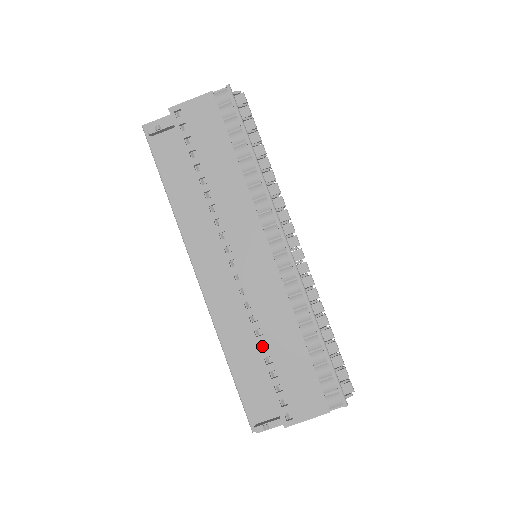
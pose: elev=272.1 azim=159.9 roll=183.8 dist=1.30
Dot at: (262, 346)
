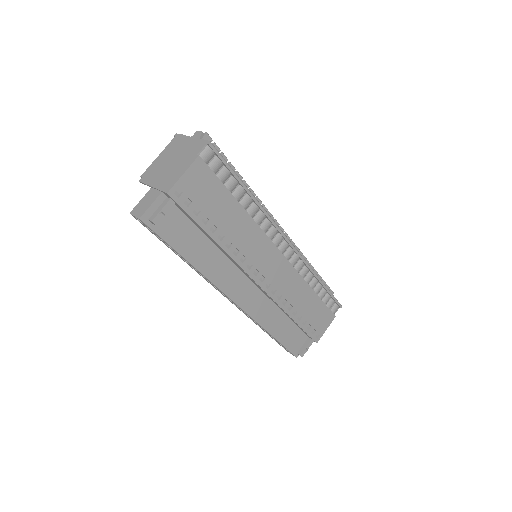
Dot at: (293, 313)
